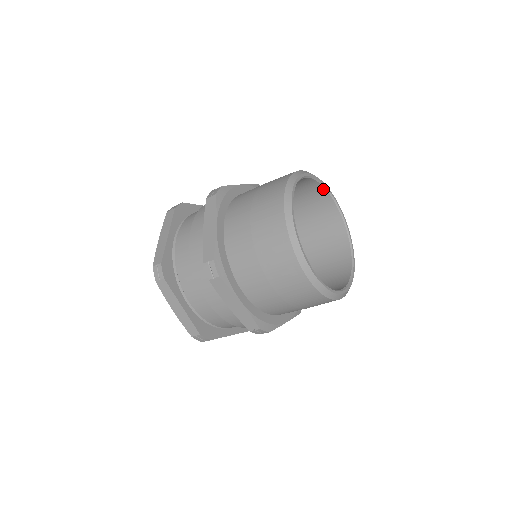
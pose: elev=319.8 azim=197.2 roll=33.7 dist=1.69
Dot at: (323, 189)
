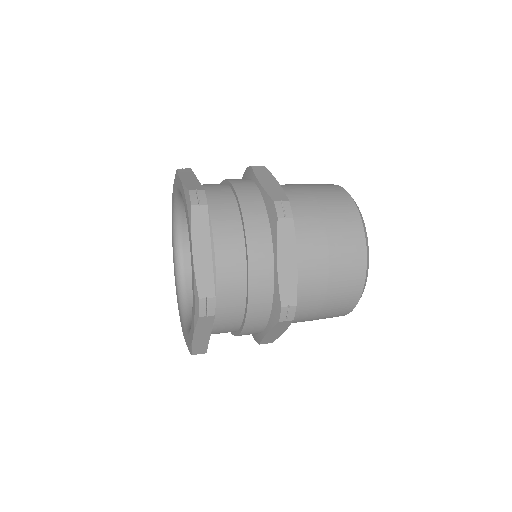
Dot at: occluded
